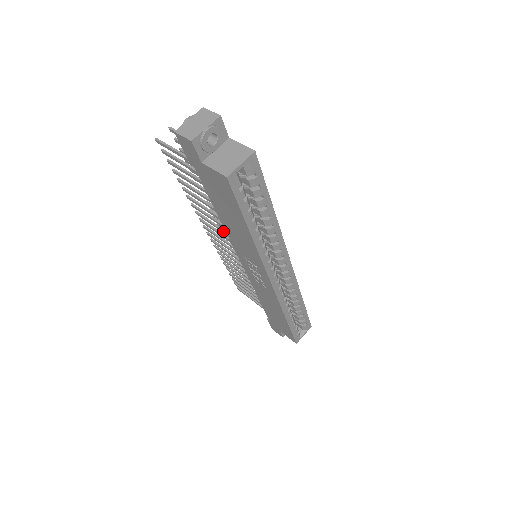
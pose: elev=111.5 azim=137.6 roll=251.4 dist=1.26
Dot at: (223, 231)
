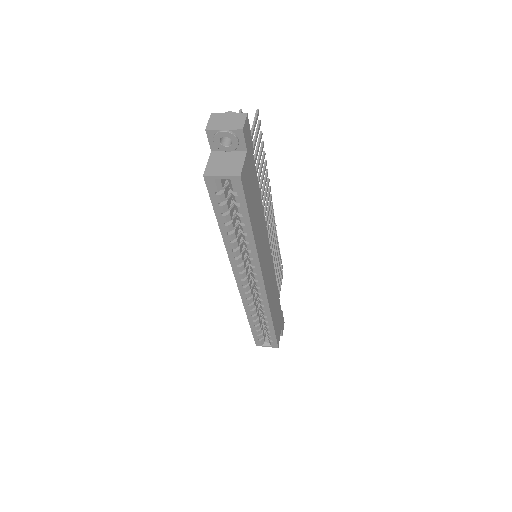
Dot at: occluded
